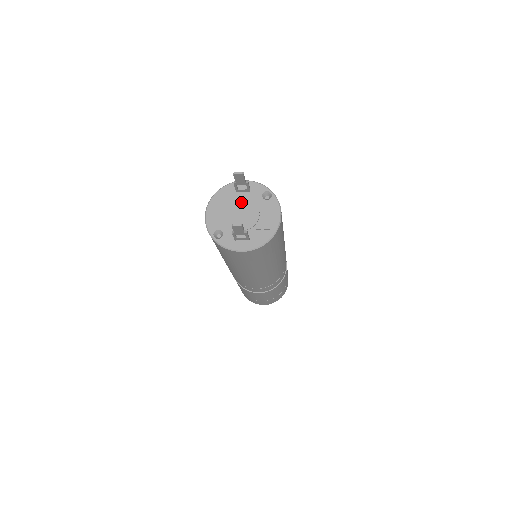
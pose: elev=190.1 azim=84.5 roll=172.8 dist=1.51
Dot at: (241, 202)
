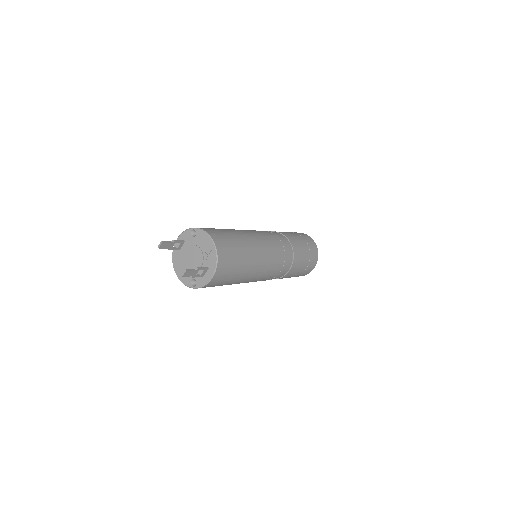
Dot at: (186, 252)
